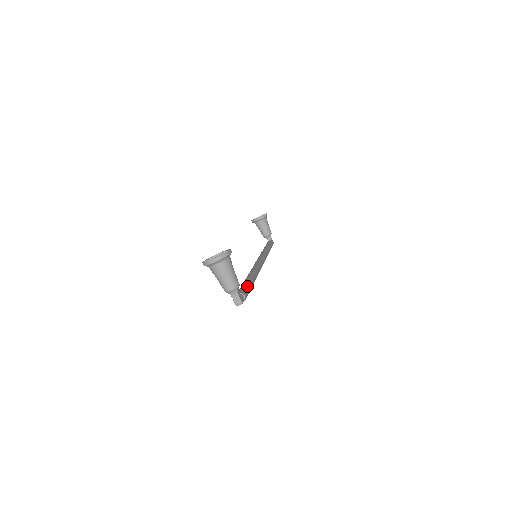
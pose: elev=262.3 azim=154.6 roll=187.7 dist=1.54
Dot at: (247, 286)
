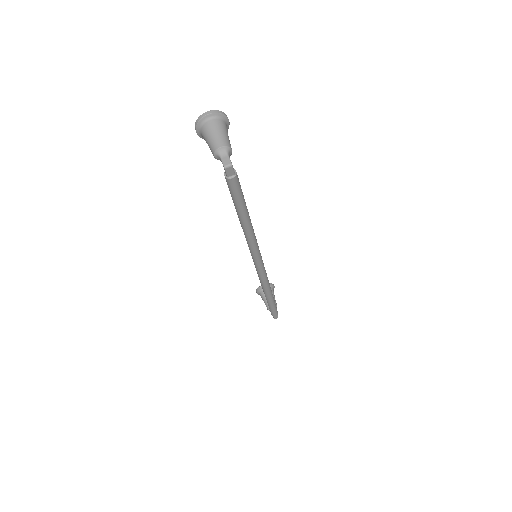
Dot at: occluded
